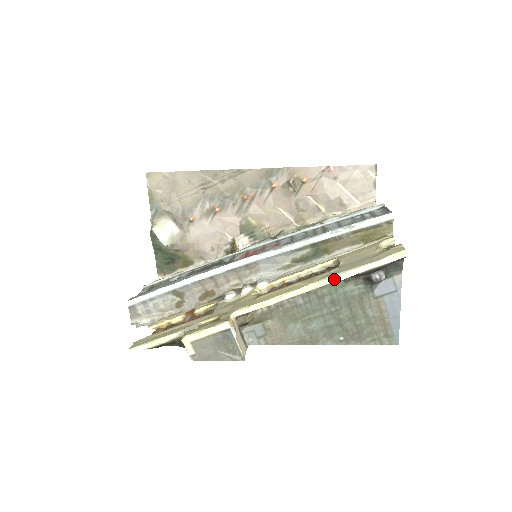
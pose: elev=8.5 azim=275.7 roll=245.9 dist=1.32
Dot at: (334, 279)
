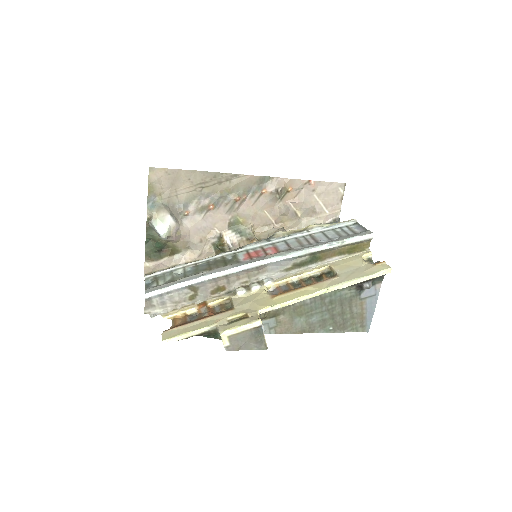
Dot at: (340, 287)
